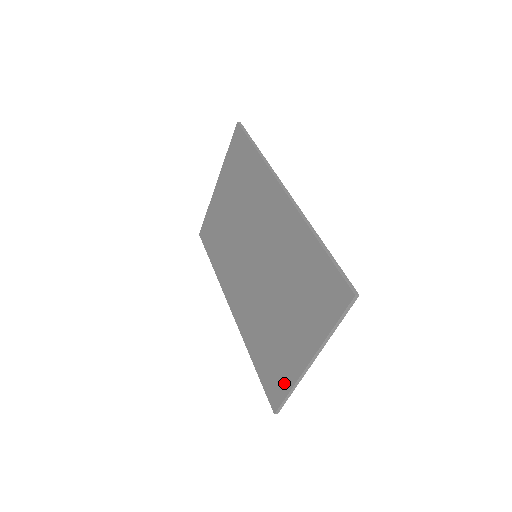
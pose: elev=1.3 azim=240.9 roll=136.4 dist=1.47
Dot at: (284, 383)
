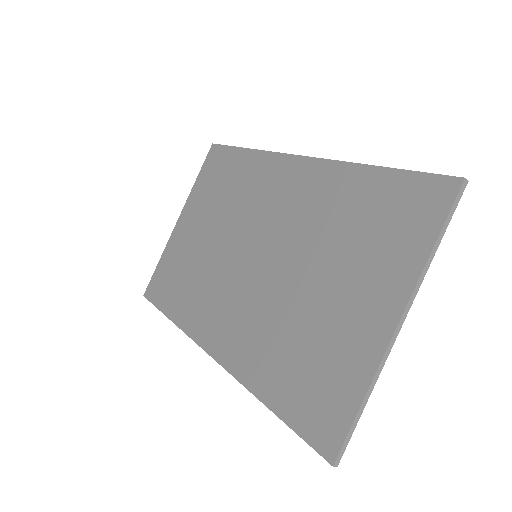
Dot at: (347, 392)
